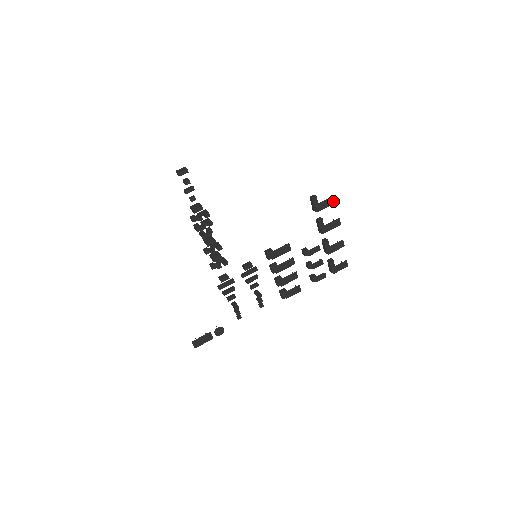
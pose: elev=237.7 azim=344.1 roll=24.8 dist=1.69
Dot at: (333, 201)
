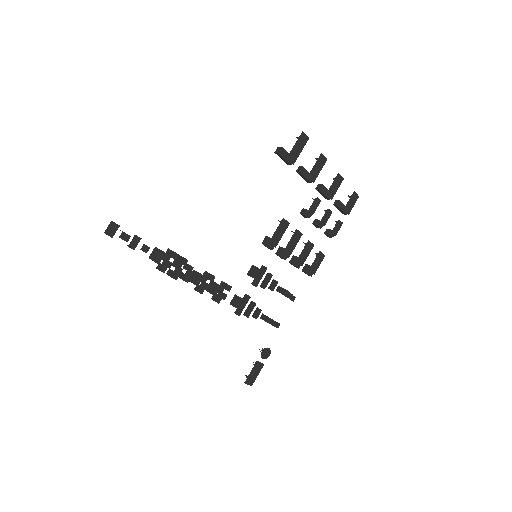
Dot at: (304, 140)
